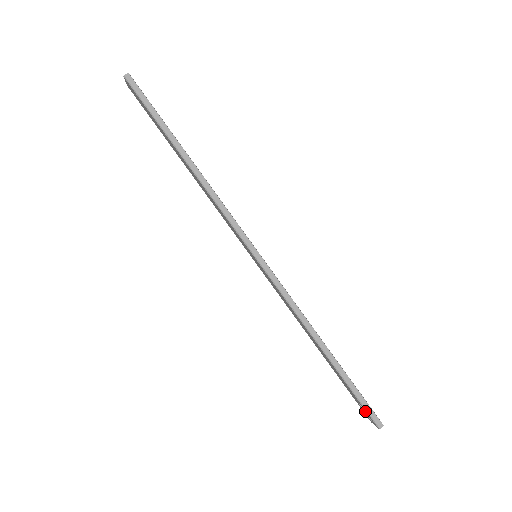
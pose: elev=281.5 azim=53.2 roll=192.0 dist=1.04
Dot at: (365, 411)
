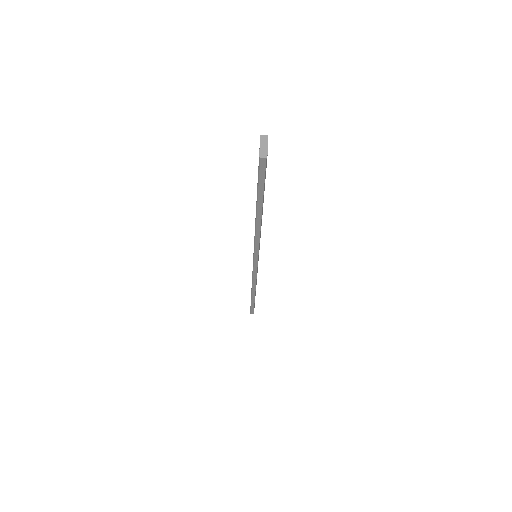
Dot at: occluded
